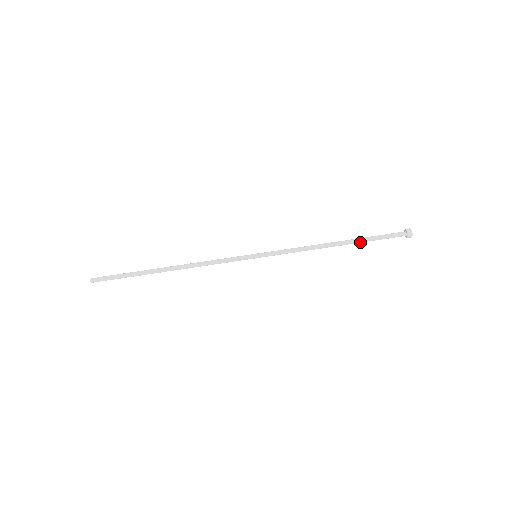
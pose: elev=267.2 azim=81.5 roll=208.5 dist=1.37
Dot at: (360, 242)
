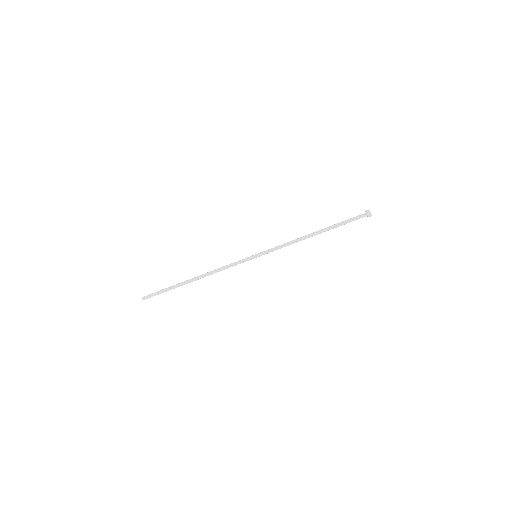
Dot at: occluded
